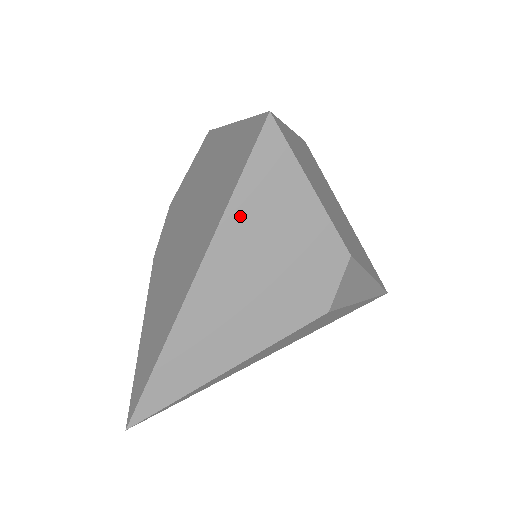
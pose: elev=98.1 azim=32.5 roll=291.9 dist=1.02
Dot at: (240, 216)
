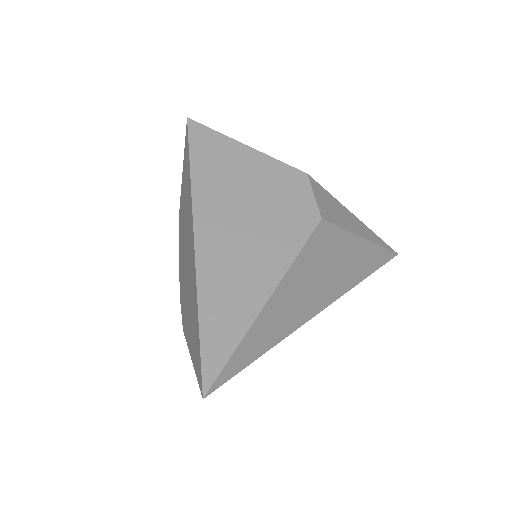
Dot at: (204, 181)
